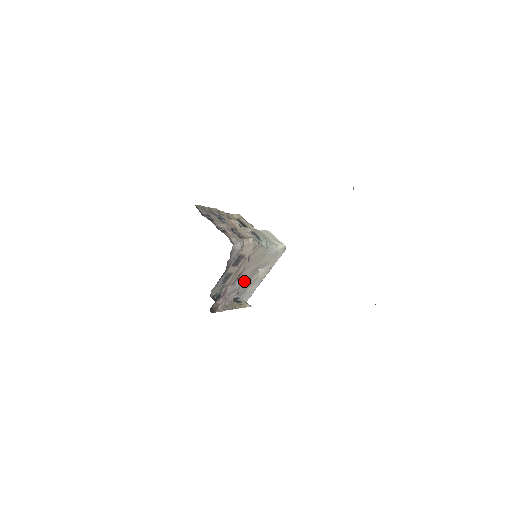
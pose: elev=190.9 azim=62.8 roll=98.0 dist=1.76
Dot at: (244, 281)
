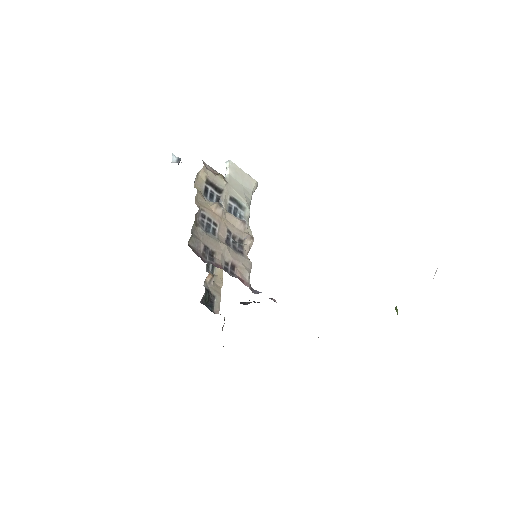
Dot at: occluded
